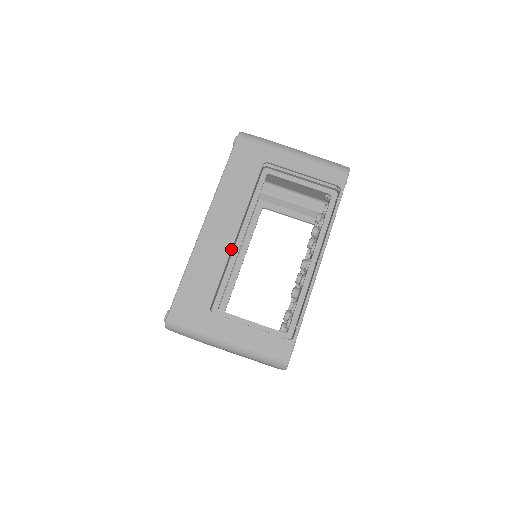
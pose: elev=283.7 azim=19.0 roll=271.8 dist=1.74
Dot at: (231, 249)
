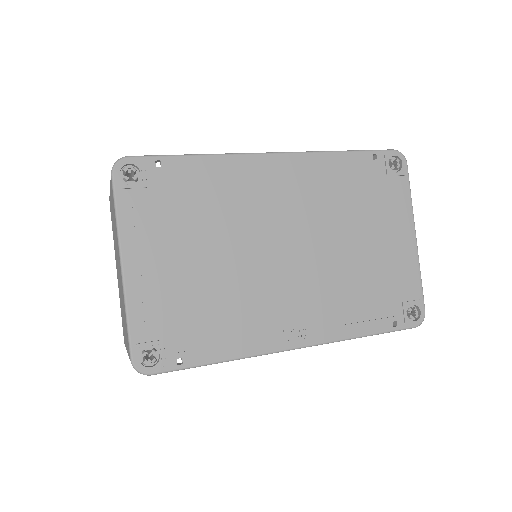
Dot at: occluded
